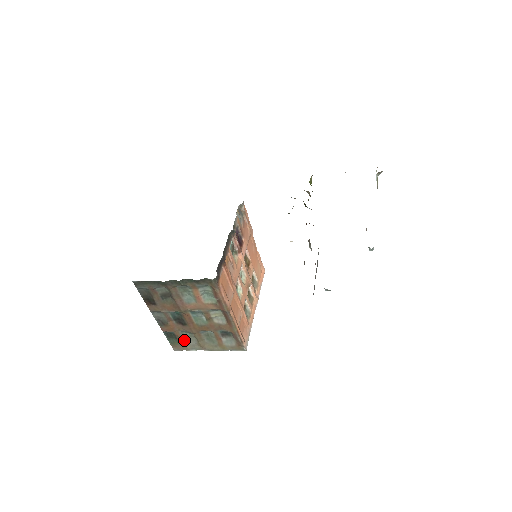
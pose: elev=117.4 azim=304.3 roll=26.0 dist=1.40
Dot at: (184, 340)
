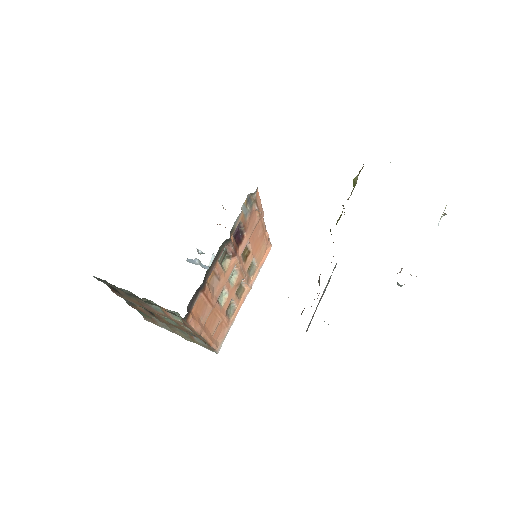
Dot at: (155, 319)
